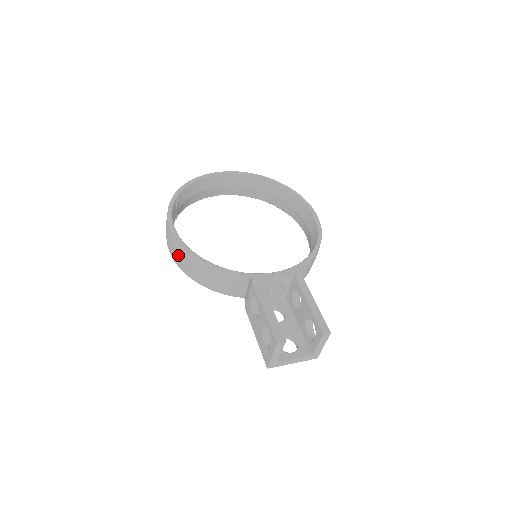
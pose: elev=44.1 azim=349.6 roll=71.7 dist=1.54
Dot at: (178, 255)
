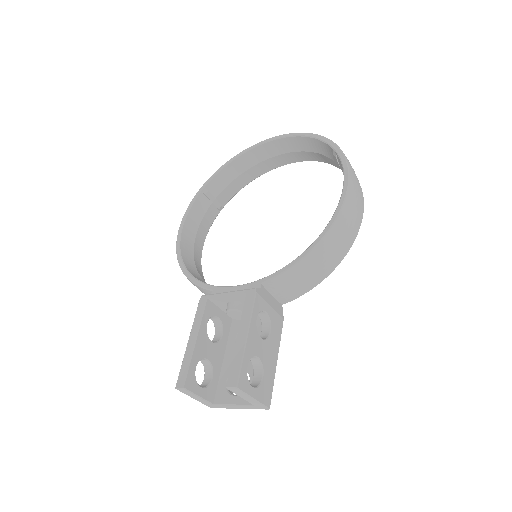
Dot at: occluded
